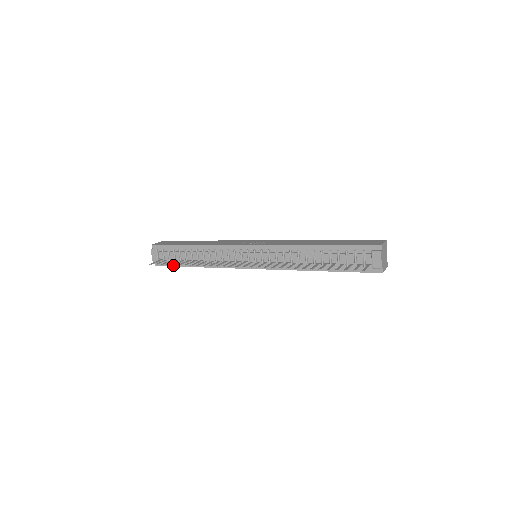
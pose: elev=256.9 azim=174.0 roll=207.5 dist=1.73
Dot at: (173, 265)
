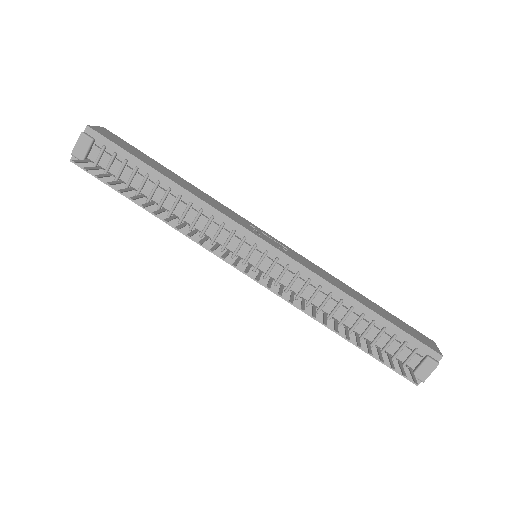
Dot at: occluded
